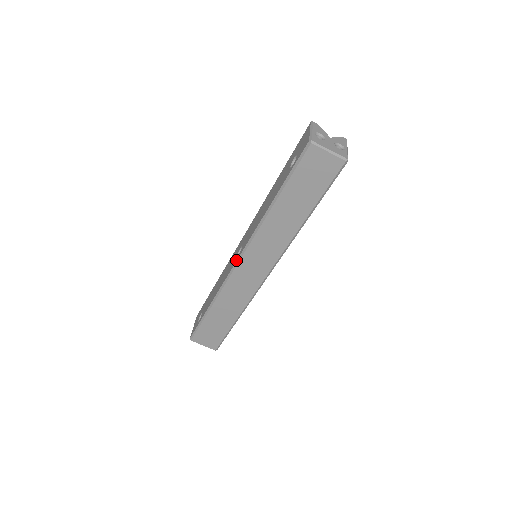
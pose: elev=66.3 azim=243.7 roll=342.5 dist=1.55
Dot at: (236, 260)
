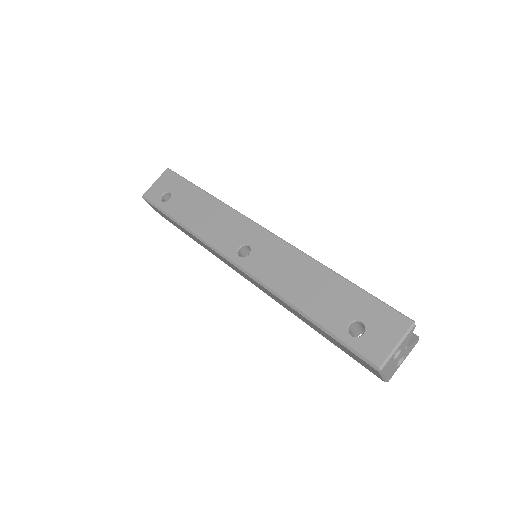
Dot at: (233, 259)
